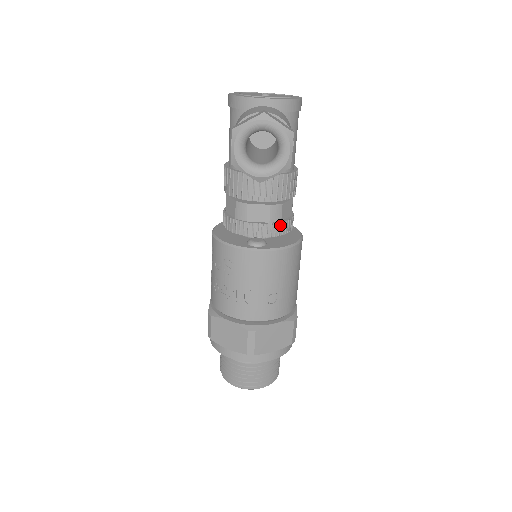
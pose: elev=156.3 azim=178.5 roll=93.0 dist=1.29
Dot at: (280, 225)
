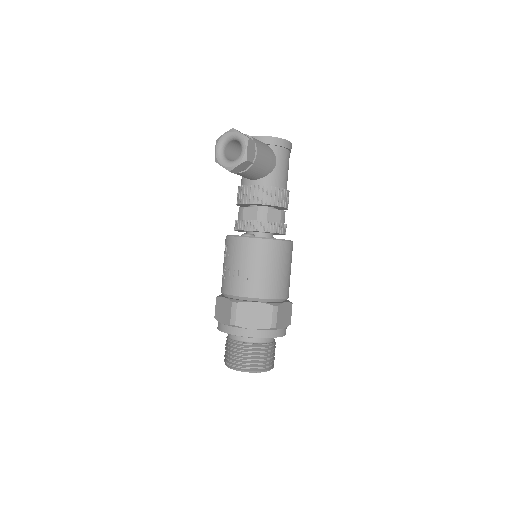
Dot at: (265, 224)
